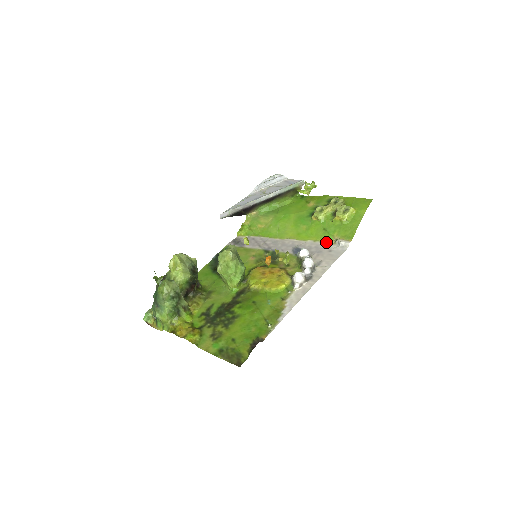
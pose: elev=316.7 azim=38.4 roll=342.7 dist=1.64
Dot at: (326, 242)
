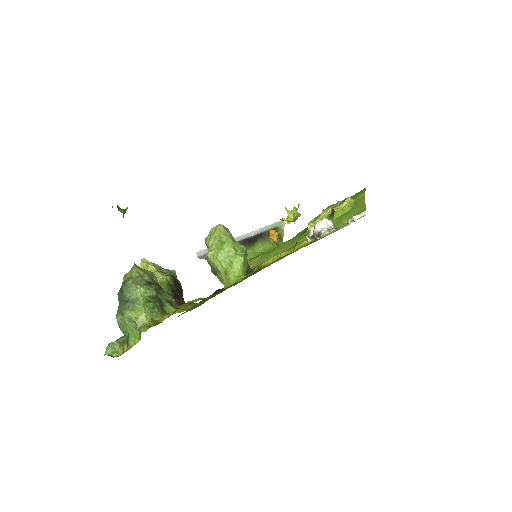
Dot at: (337, 230)
